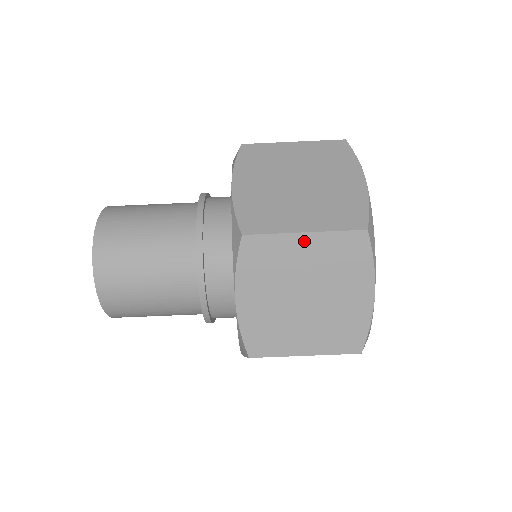
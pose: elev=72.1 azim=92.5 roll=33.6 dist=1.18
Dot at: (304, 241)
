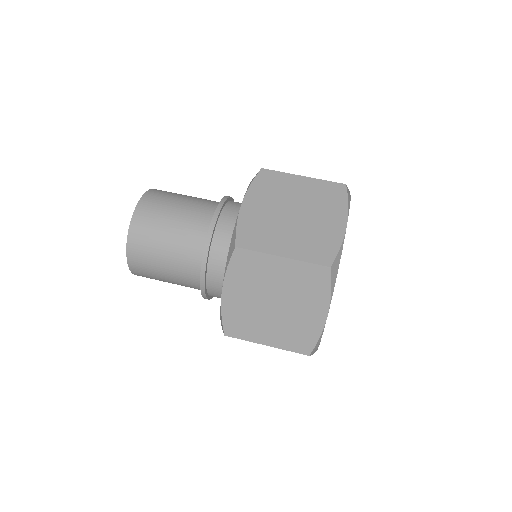
Dot at: (302, 181)
